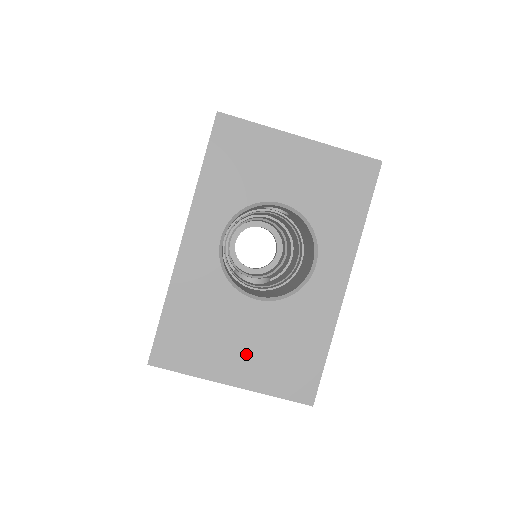
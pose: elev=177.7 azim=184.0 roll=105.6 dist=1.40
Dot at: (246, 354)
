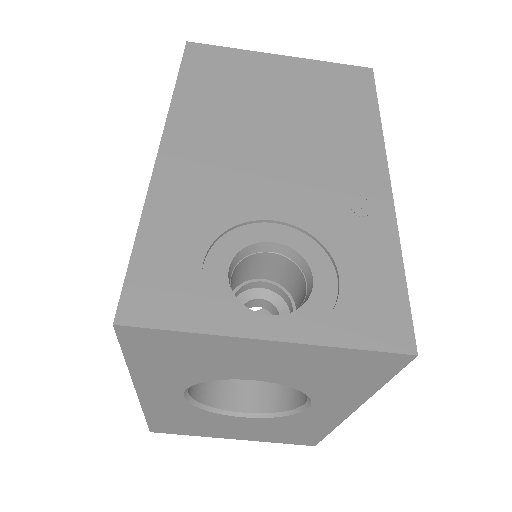
Dot at: (242, 432)
